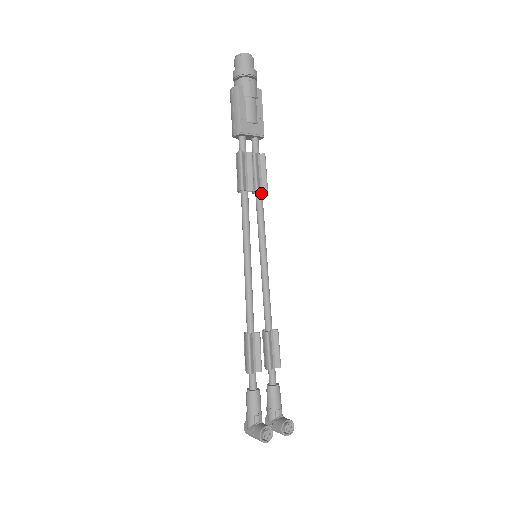
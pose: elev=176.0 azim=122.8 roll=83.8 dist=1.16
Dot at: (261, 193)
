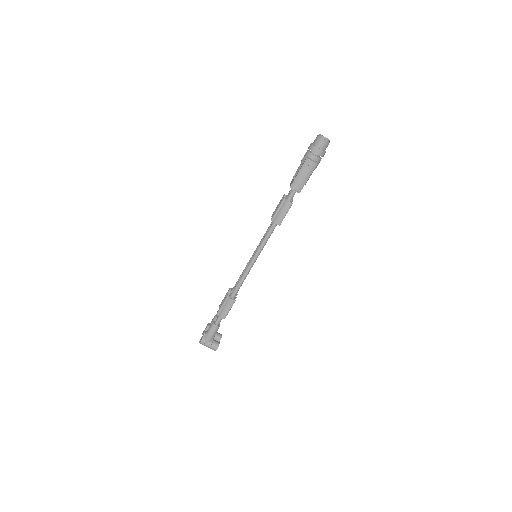
Dot at: occluded
